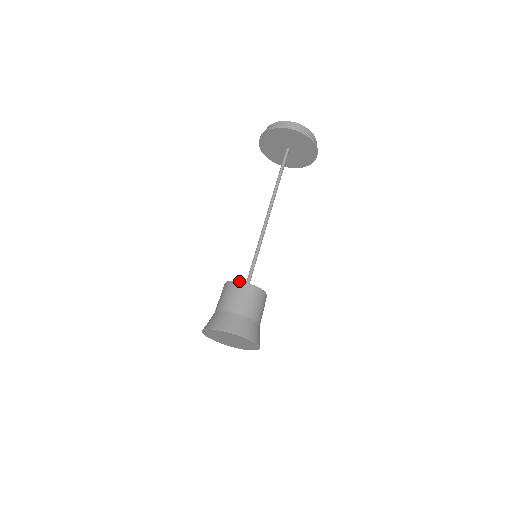
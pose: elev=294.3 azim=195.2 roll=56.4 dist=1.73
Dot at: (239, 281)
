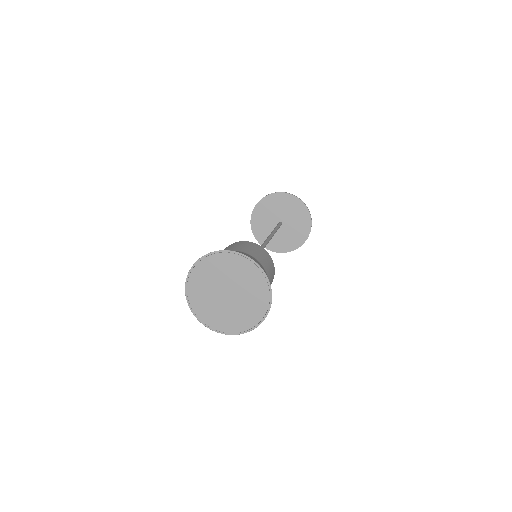
Dot at: occluded
